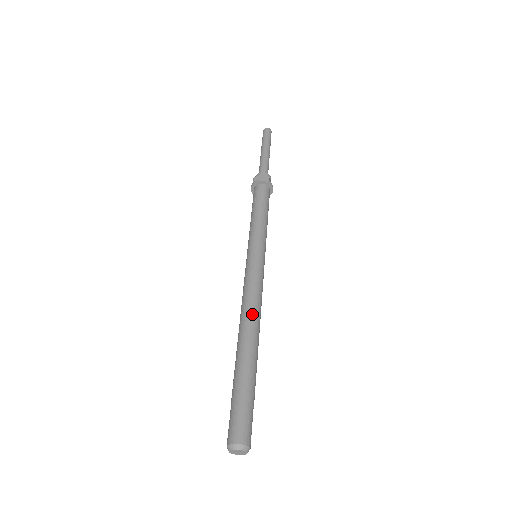
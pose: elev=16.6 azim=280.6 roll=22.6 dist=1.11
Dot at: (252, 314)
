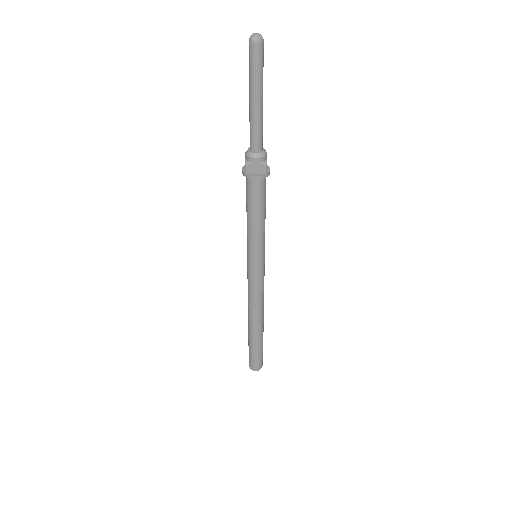
Dot at: (259, 311)
